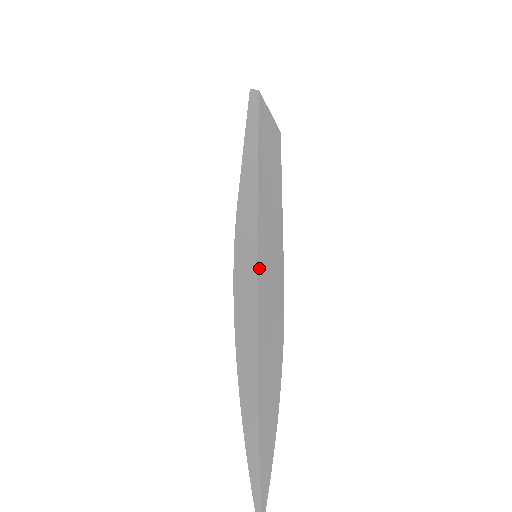
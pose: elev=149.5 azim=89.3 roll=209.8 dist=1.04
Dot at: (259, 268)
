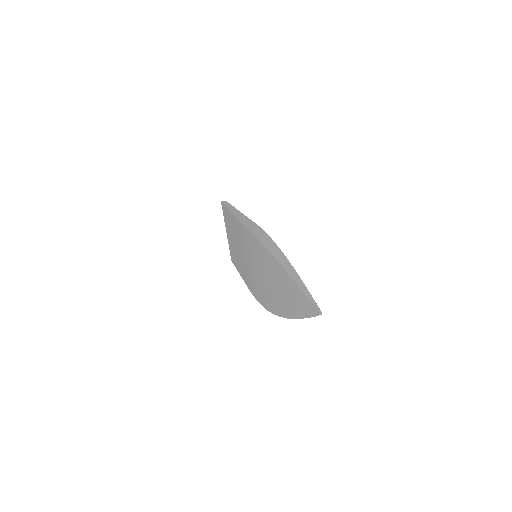
Dot at: occluded
